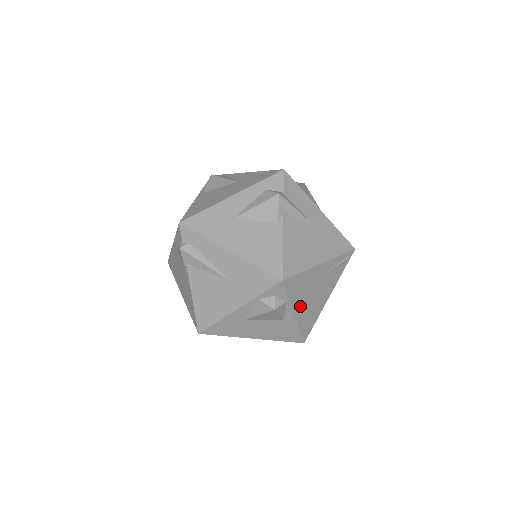
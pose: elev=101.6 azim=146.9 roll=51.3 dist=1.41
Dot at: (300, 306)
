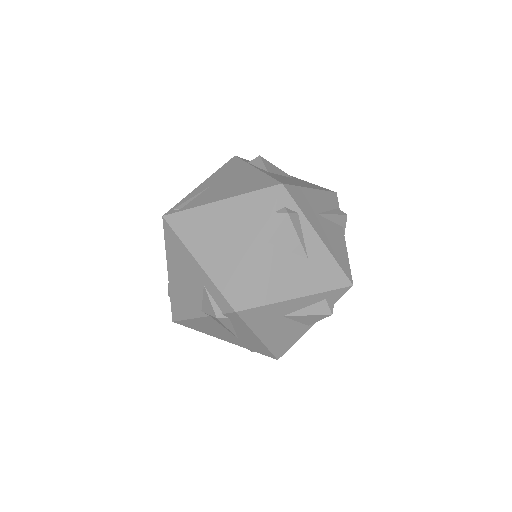
Dot at: occluded
